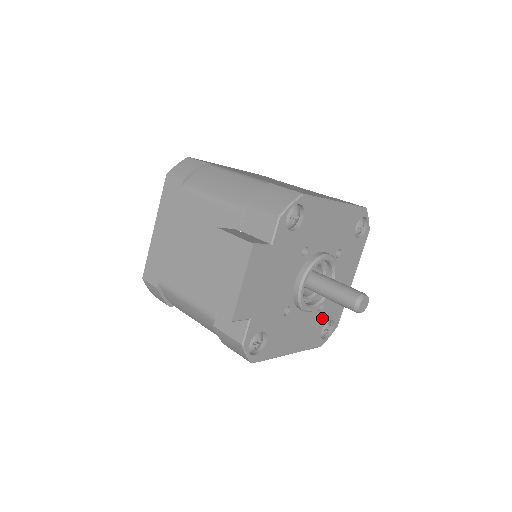
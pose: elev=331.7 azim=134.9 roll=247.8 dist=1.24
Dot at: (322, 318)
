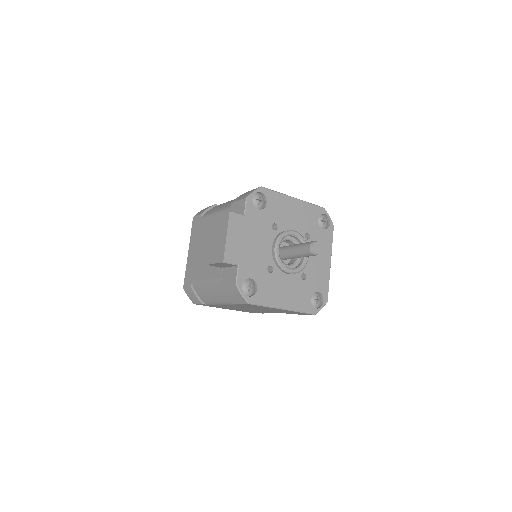
Dot at: (308, 287)
